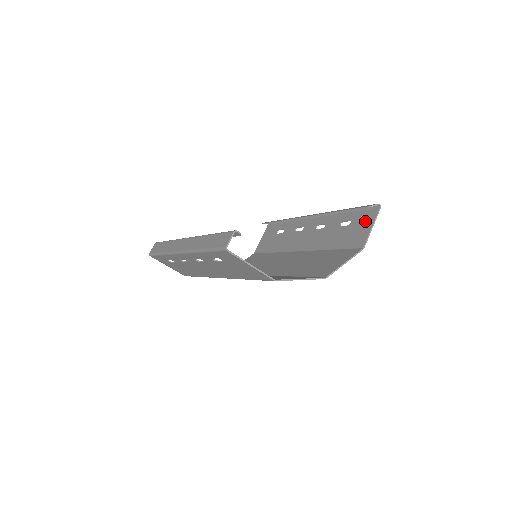
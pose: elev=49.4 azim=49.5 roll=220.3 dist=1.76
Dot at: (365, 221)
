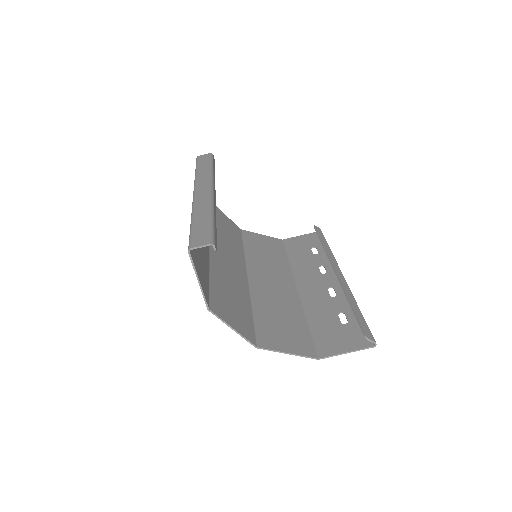
Dot at: (351, 340)
